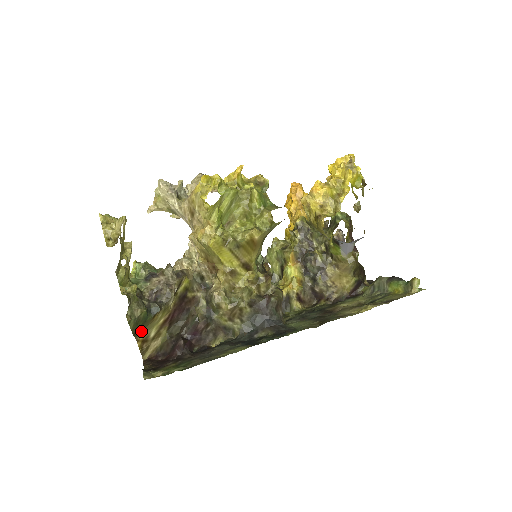
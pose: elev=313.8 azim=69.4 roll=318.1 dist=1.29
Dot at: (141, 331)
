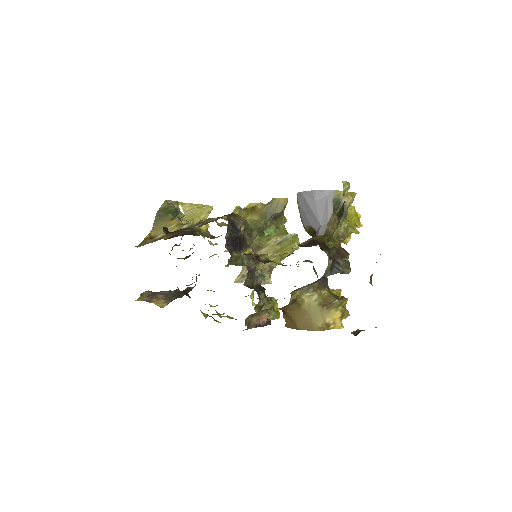
Dot at: (159, 226)
